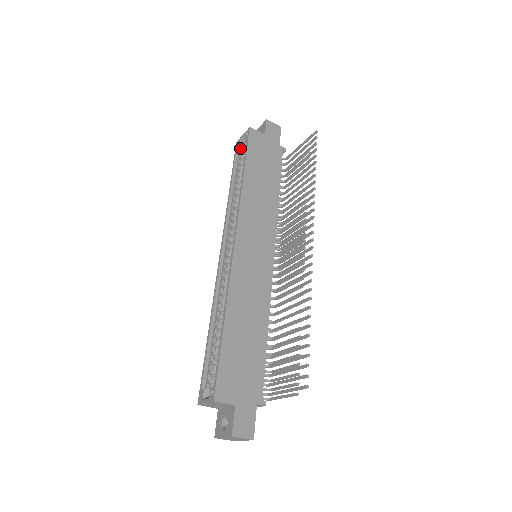
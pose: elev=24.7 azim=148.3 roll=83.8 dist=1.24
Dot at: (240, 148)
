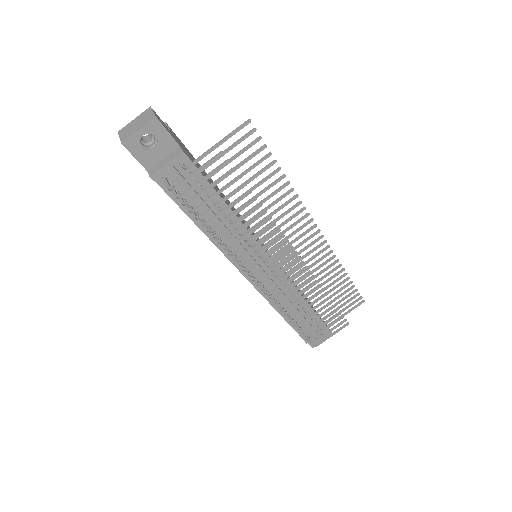
Dot at: occluded
